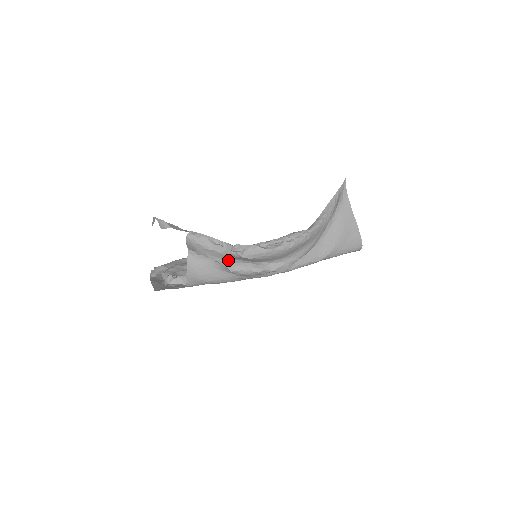
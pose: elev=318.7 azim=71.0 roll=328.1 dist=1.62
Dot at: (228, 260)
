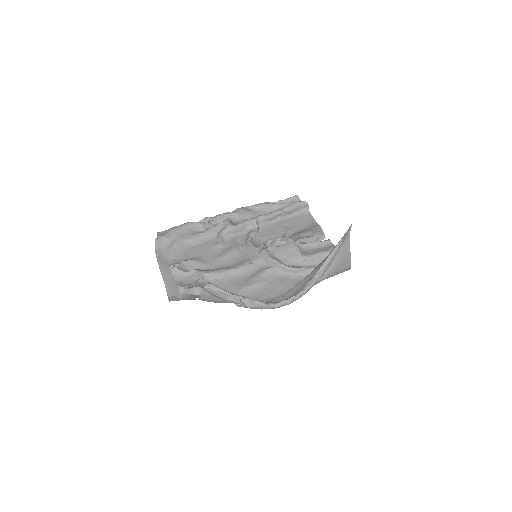
Dot at: occluded
